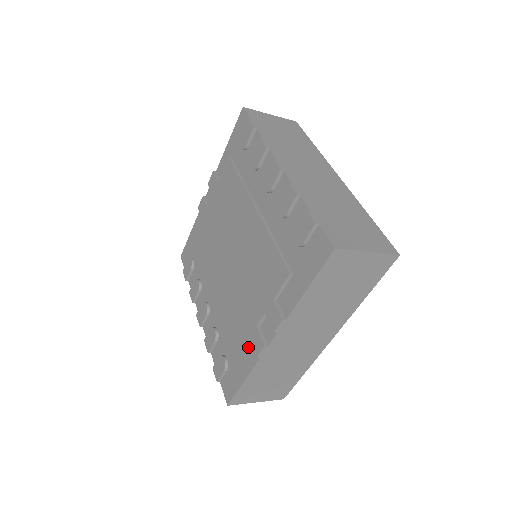
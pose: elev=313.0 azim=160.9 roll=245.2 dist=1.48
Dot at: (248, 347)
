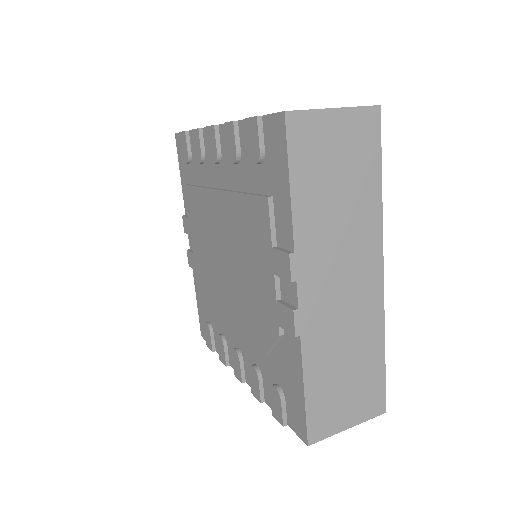
Dot at: (285, 340)
